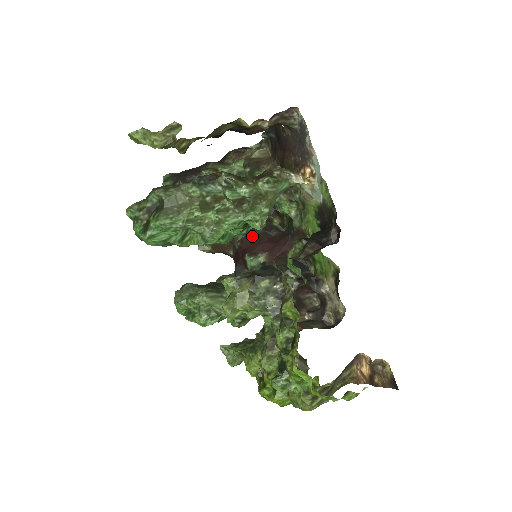
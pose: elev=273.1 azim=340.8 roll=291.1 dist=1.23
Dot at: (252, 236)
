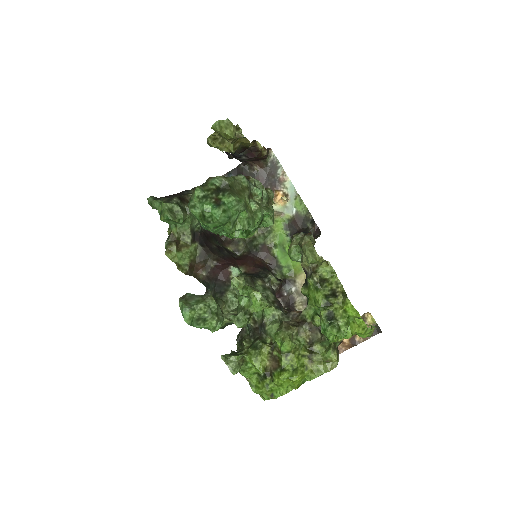
Dot at: (223, 256)
